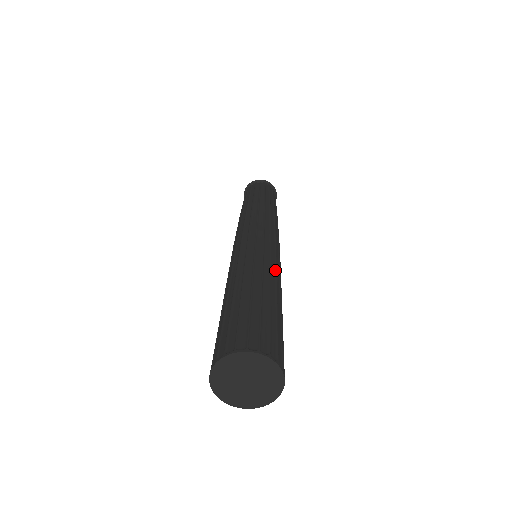
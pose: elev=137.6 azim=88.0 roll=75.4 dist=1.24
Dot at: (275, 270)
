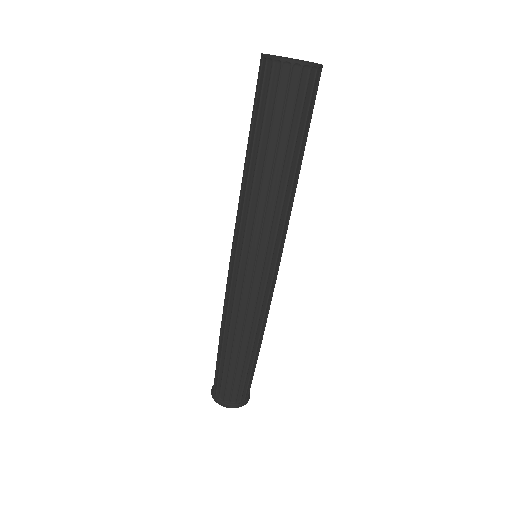
Dot at: occluded
